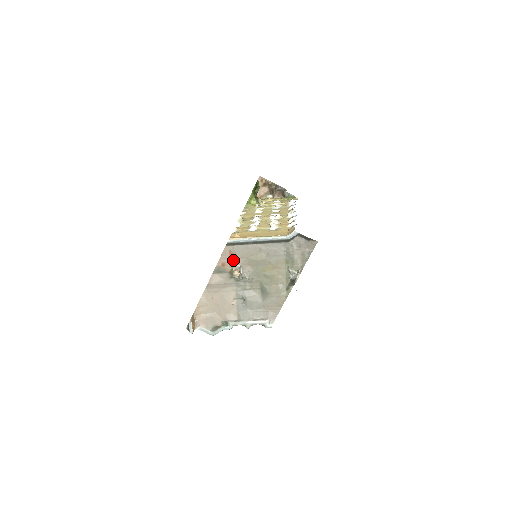
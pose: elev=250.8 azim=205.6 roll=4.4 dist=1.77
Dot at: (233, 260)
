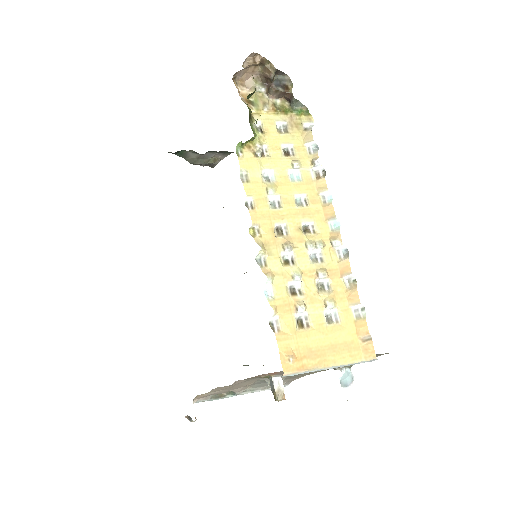
Dot at: (274, 374)
